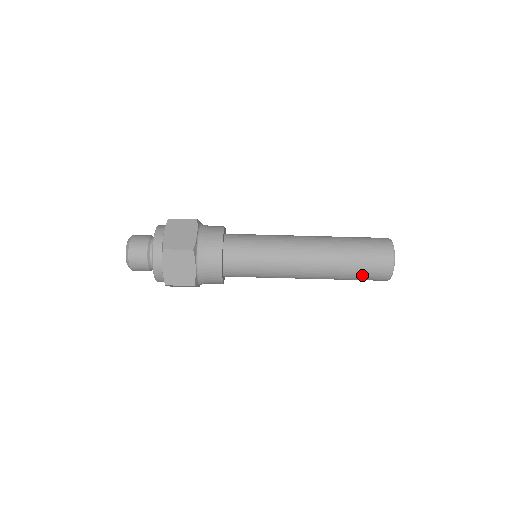
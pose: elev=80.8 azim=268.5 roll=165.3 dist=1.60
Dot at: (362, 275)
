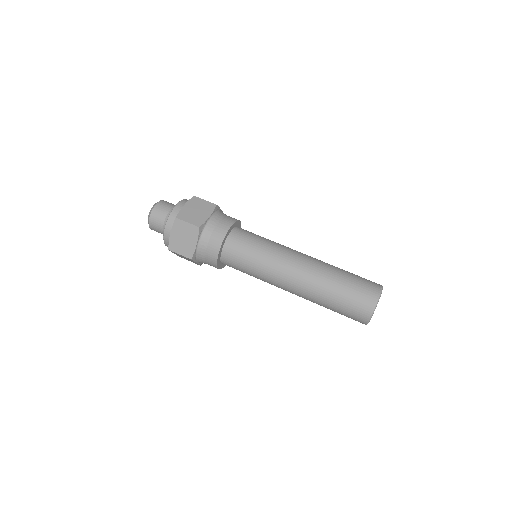
Dot at: (349, 290)
